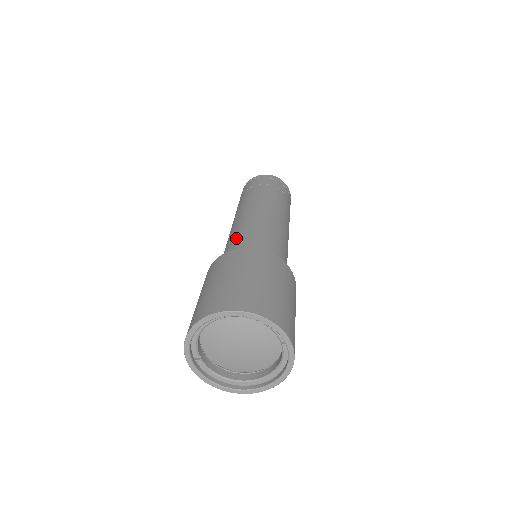
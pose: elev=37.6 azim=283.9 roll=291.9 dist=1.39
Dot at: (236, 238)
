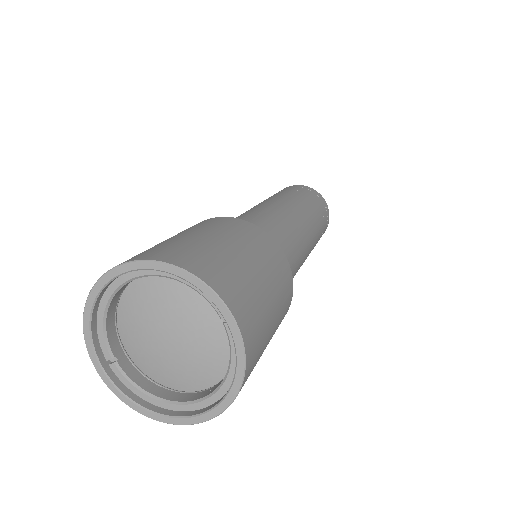
Dot at: occluded
